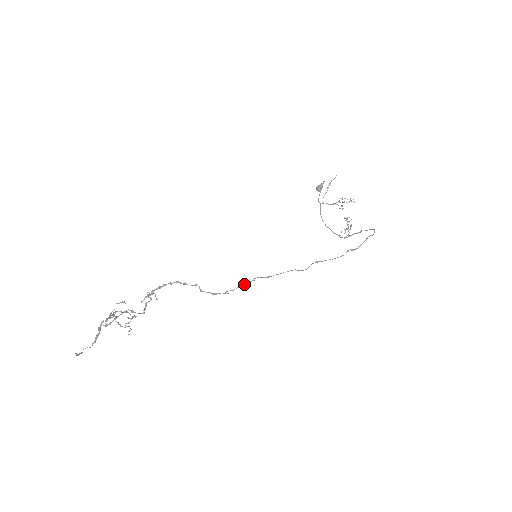
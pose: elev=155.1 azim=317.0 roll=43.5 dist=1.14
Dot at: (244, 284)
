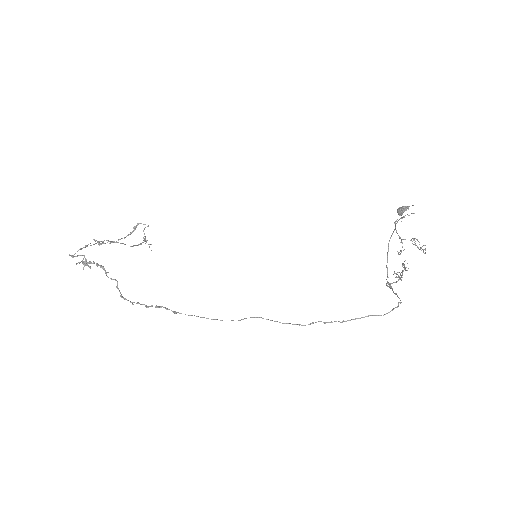
Dot at: (151, 305)
